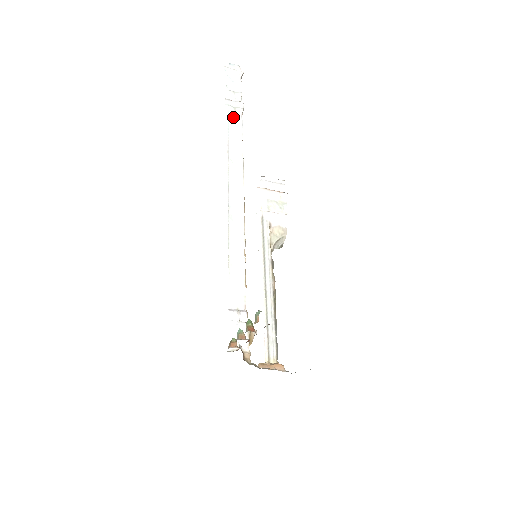
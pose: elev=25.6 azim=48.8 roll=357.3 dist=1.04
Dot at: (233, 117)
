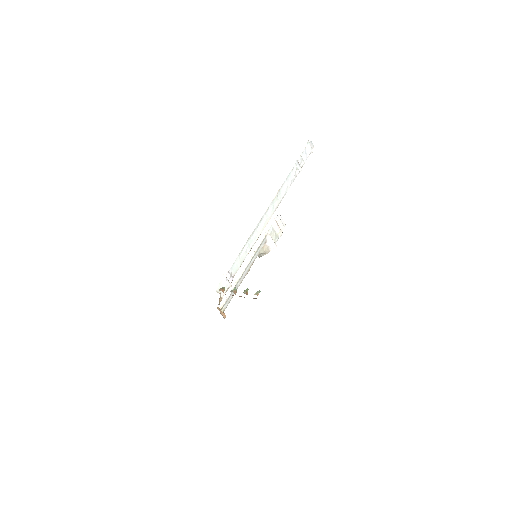
Dot at: (293, 173)
